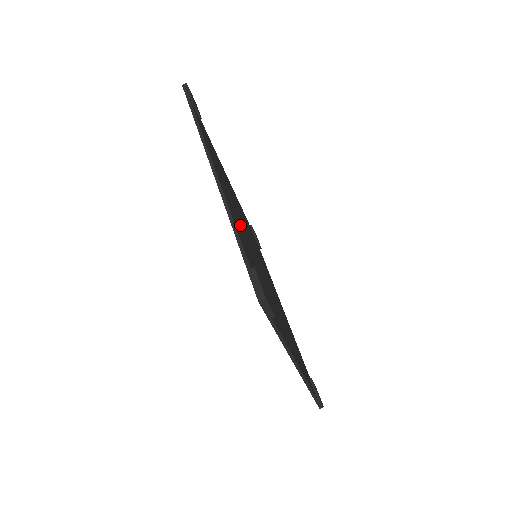
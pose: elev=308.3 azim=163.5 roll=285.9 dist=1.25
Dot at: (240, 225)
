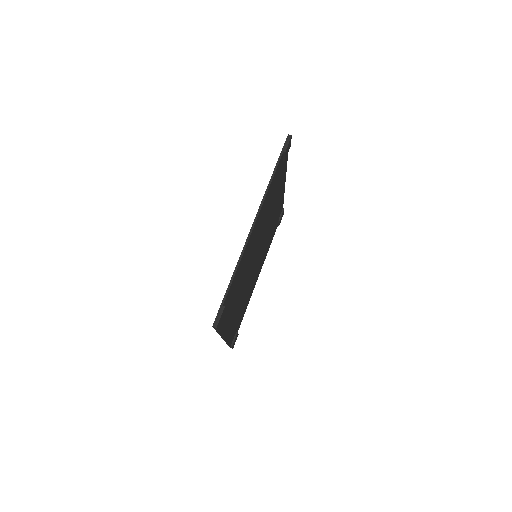
Dot at: (250, 253)
